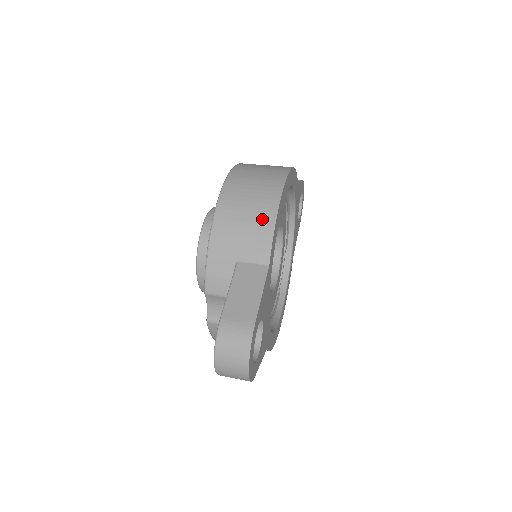
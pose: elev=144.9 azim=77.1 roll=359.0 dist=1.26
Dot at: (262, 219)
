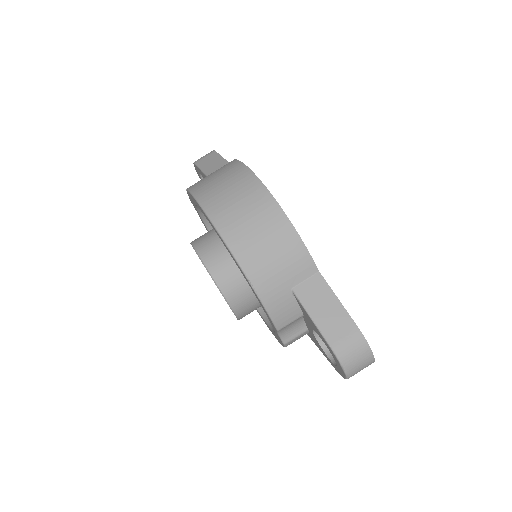
Dot at: (285, 240)
